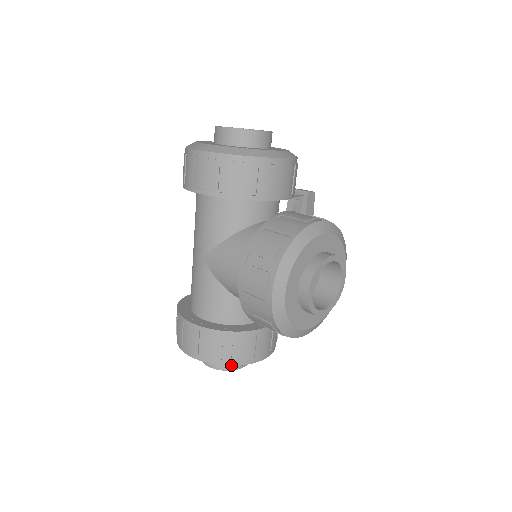
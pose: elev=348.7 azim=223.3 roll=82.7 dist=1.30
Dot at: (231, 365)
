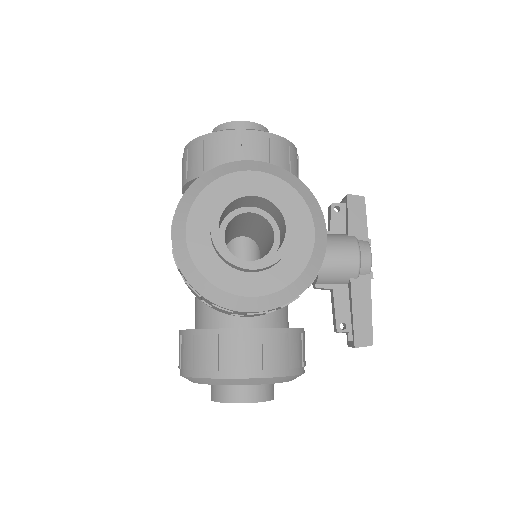
Dot at: (203, 377)
